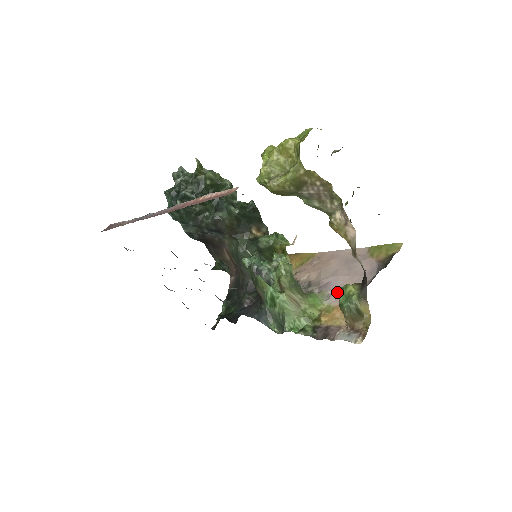
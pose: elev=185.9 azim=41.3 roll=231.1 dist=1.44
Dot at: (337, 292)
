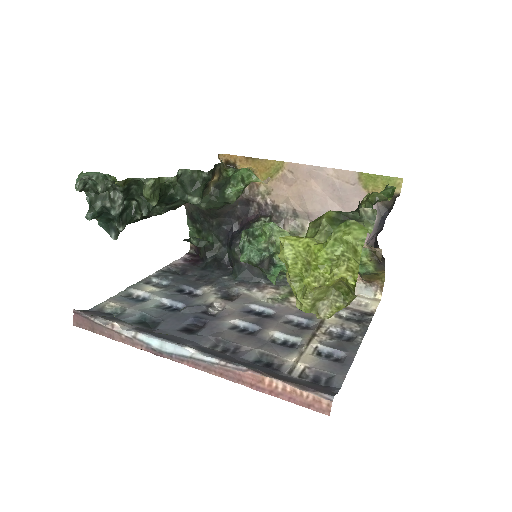
Dot at: occluded
